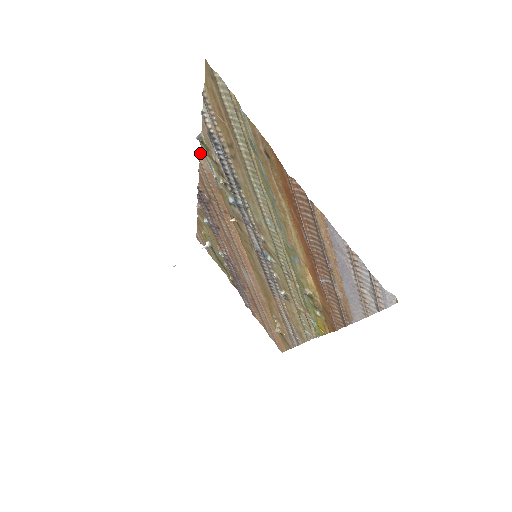
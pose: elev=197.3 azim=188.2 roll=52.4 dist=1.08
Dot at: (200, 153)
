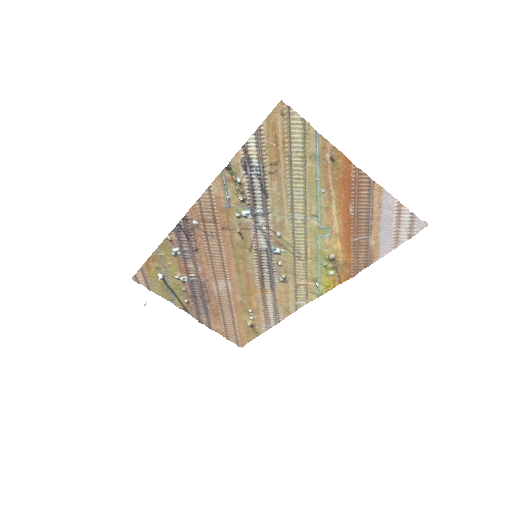
Dot at: (214, 181)
